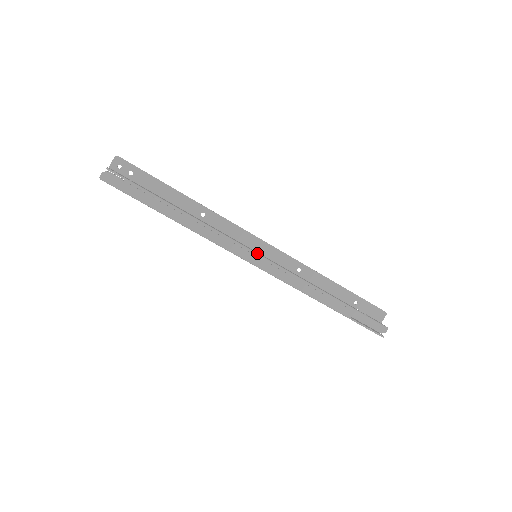
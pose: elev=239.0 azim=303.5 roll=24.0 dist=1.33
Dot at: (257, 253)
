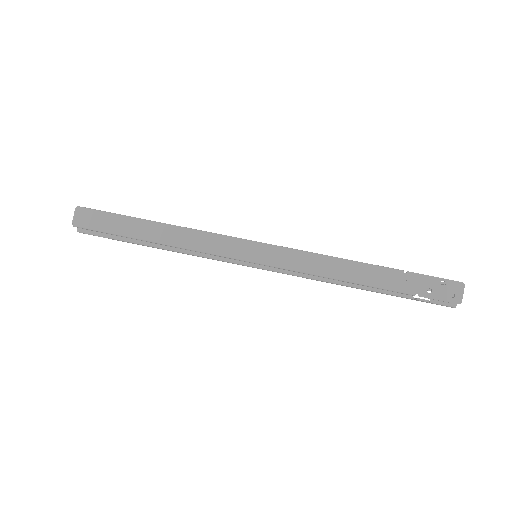
Dot at: occluded
